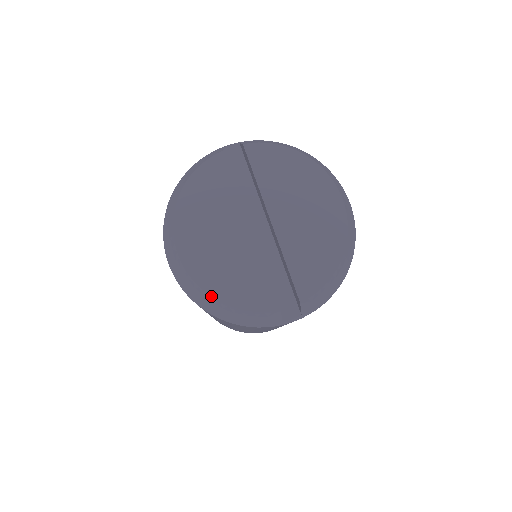
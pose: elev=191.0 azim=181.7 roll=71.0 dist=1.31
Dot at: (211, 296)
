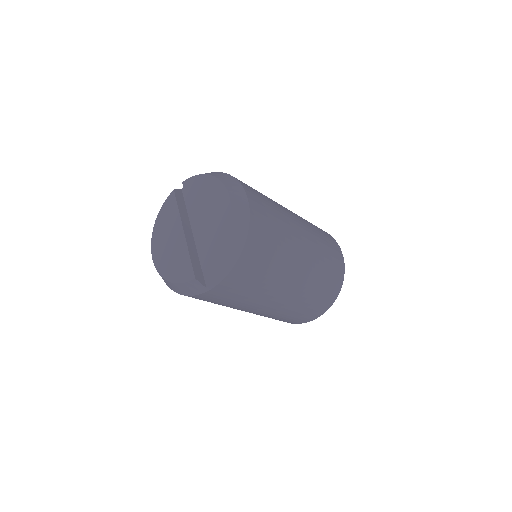
Dot at: (165, 279)
